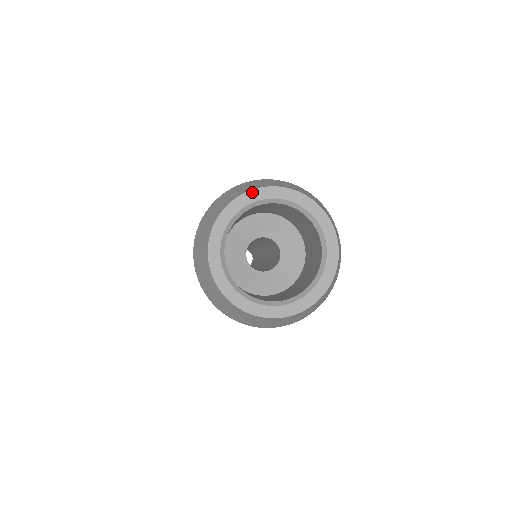
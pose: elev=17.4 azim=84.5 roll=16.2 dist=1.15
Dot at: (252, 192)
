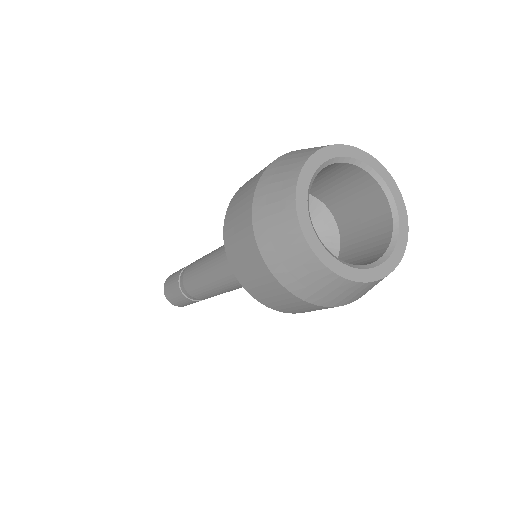
Dot at: (350, 148)
